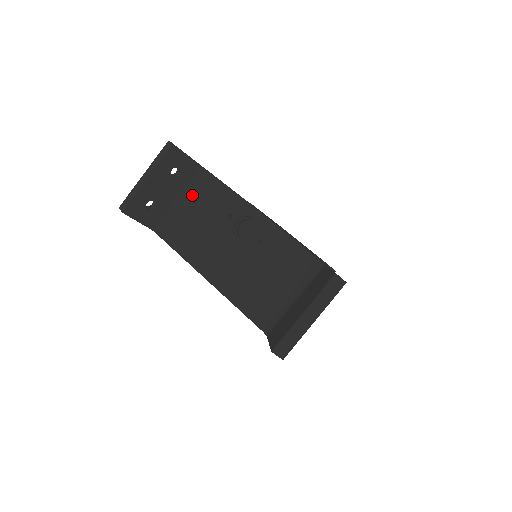
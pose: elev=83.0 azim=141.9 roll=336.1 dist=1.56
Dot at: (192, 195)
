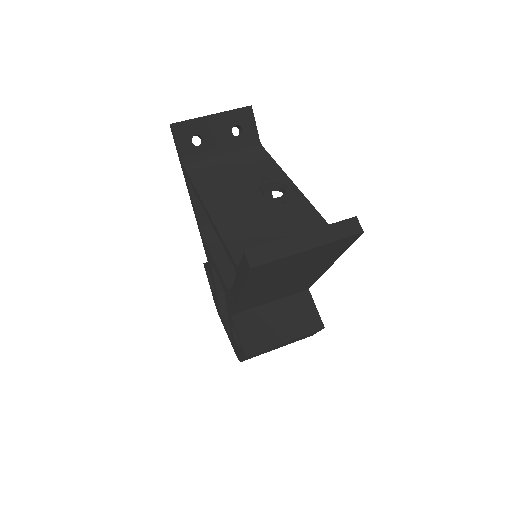
Dot at: (238, 156)
